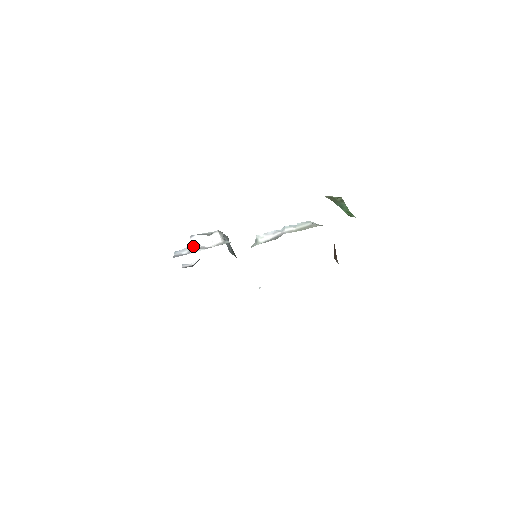
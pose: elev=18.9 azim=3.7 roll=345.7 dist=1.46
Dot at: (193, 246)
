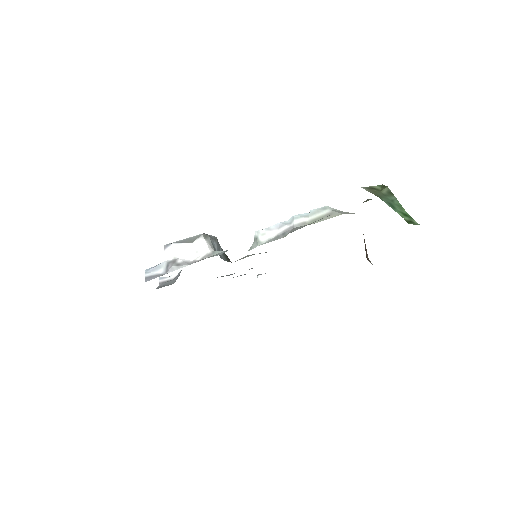
Dot at: (170, 261)
